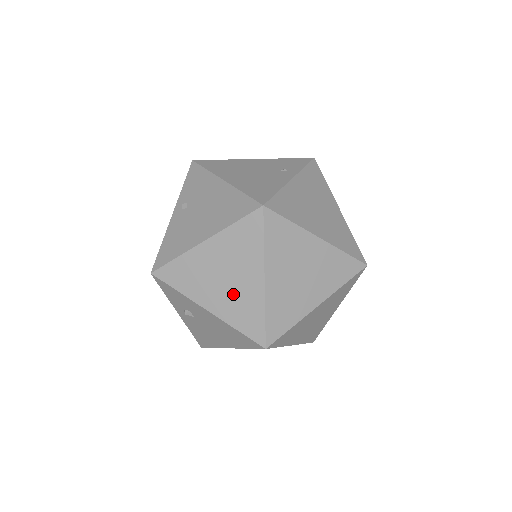
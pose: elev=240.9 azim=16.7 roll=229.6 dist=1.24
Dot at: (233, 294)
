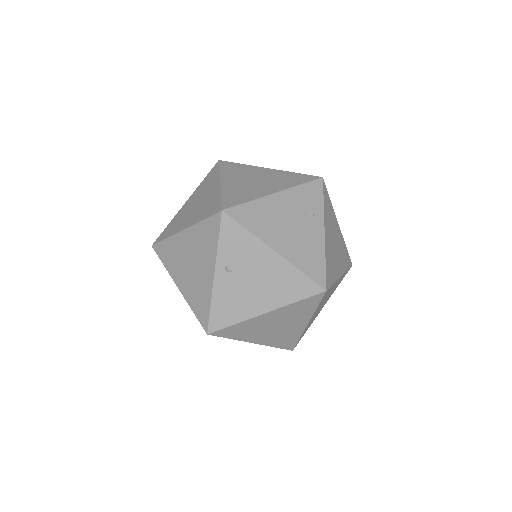
Dot at: (279, 333)
